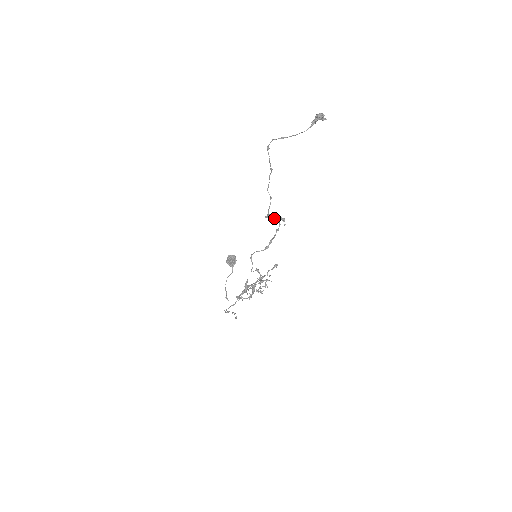
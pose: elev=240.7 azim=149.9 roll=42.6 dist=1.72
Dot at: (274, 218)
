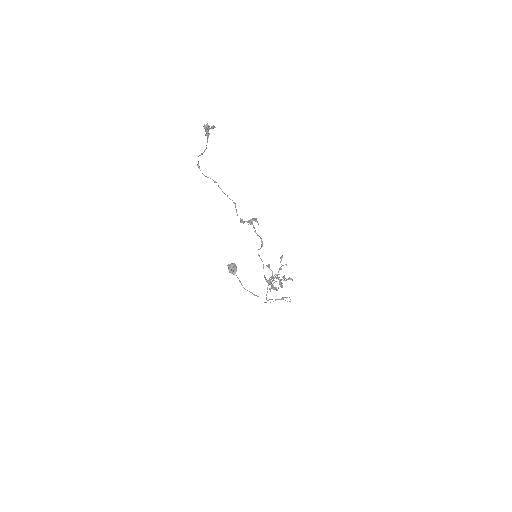
Dot at: occluded
